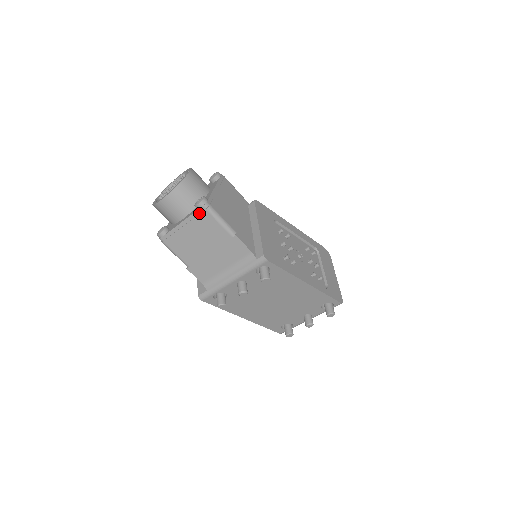
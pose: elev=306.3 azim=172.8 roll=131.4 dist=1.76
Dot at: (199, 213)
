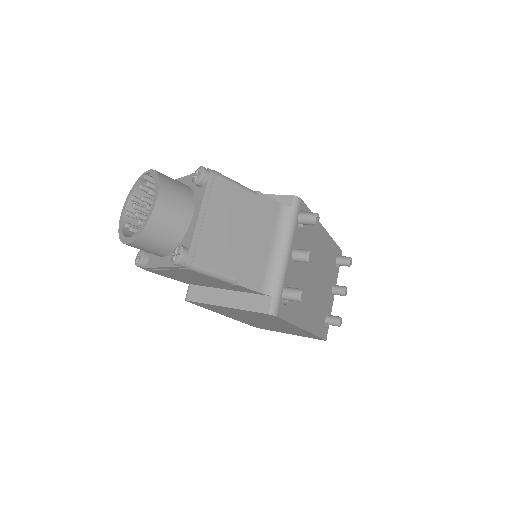
Dot at: (210, 186)
